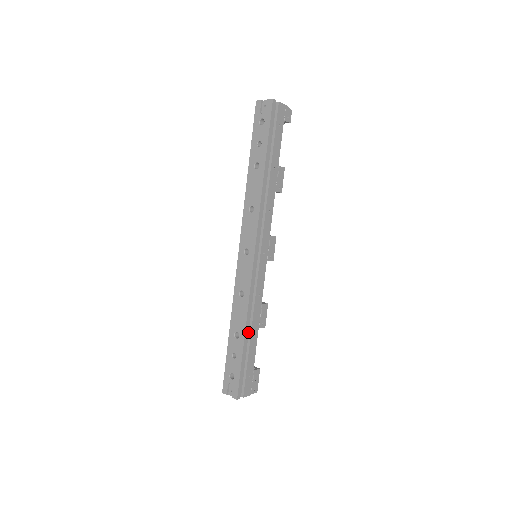
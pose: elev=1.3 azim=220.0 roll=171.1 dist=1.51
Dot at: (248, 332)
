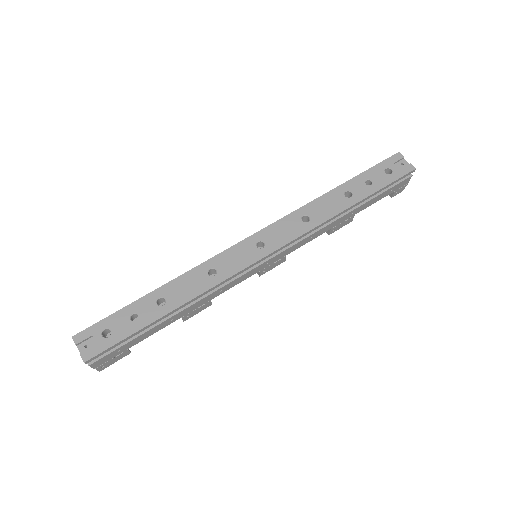
Dot at: occluded
